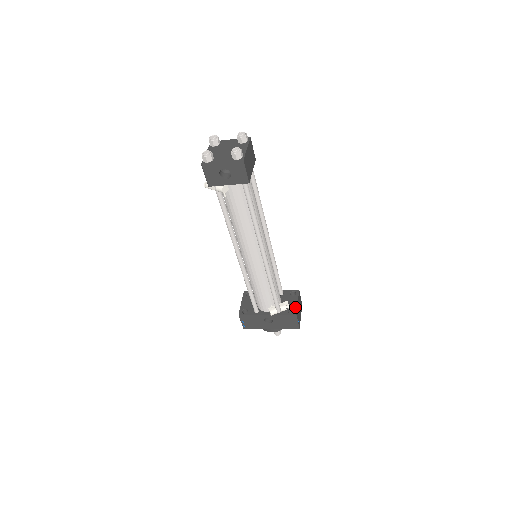
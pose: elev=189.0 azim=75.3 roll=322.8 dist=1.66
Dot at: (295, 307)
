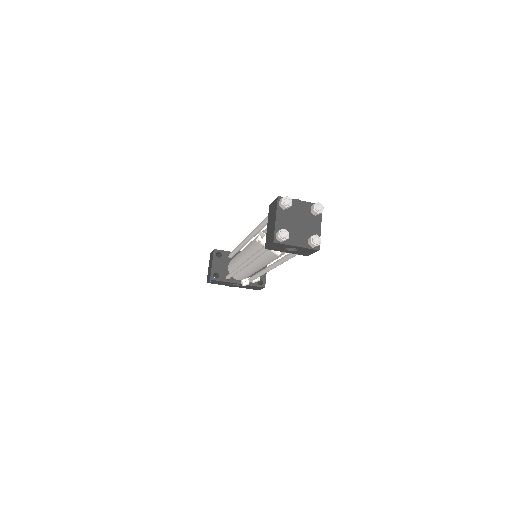
Dot at: (264, 279)
